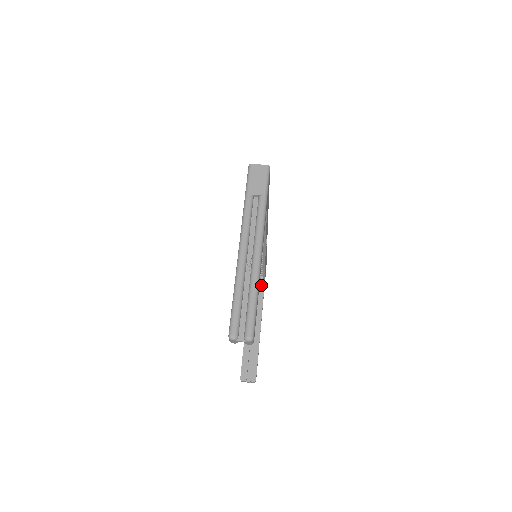
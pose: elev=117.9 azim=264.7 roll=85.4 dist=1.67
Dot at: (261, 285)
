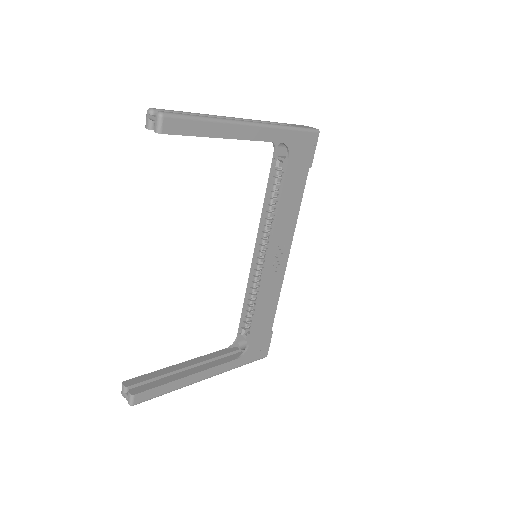
Dot at: occluded
